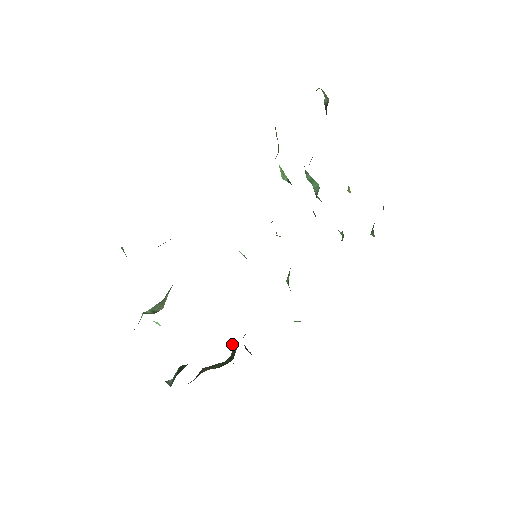
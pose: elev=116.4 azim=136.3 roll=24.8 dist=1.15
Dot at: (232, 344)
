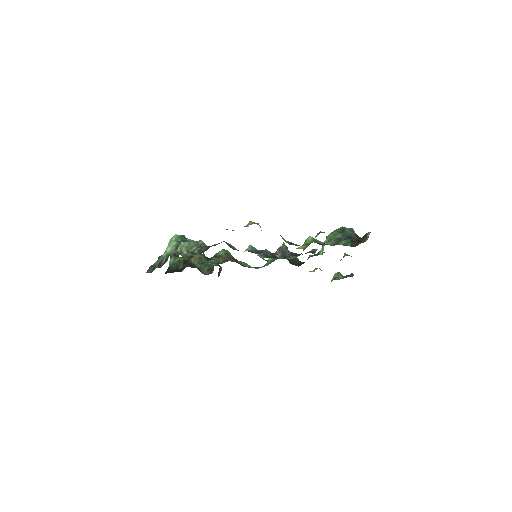
Dot at: occluded
